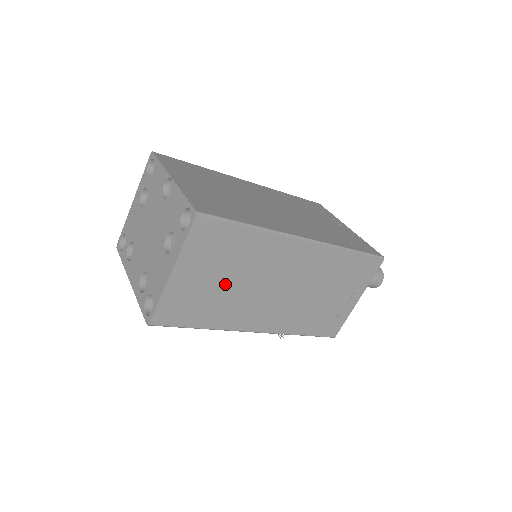
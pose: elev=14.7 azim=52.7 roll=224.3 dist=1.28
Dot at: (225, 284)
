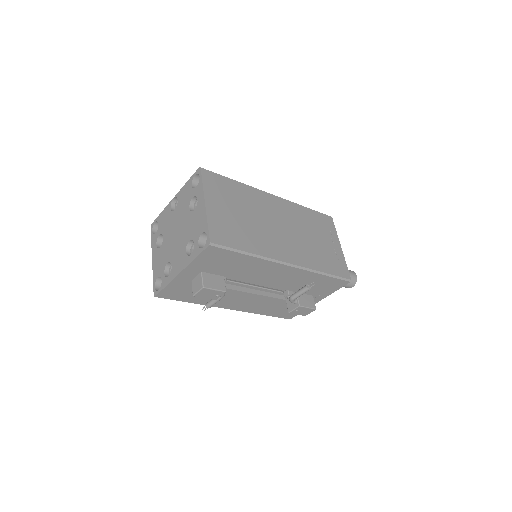
Dot at: (243, 218)
